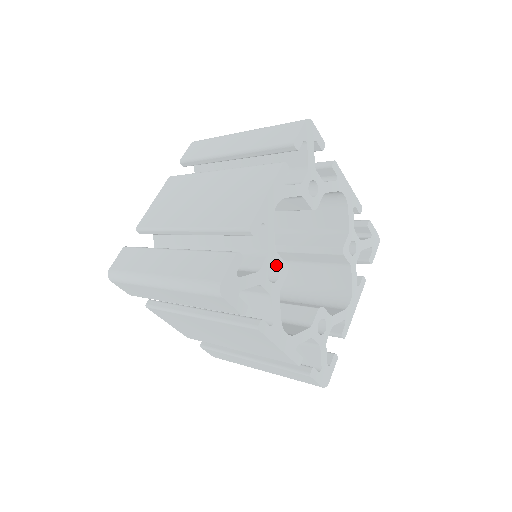
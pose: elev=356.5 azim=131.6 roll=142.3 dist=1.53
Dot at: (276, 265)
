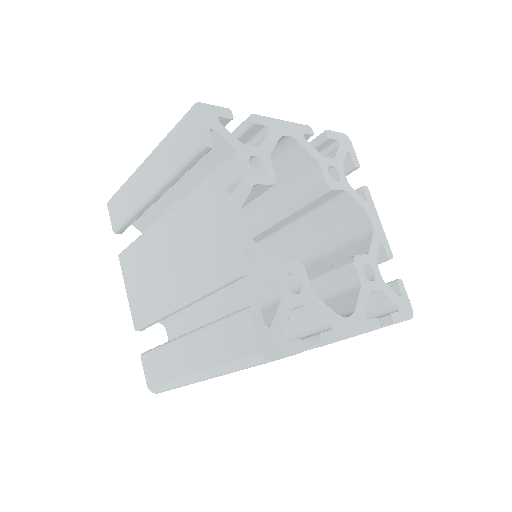
Dot at: (289, 273)
